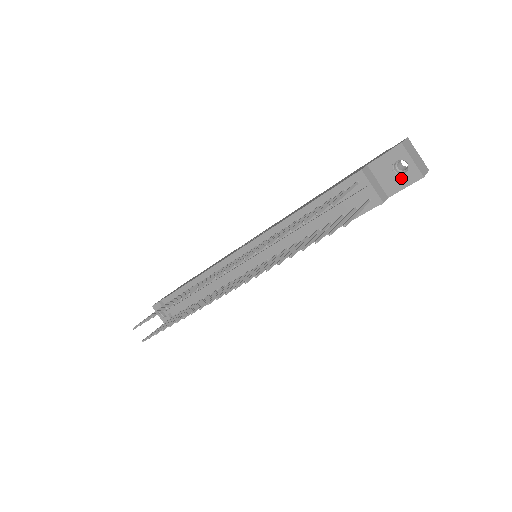
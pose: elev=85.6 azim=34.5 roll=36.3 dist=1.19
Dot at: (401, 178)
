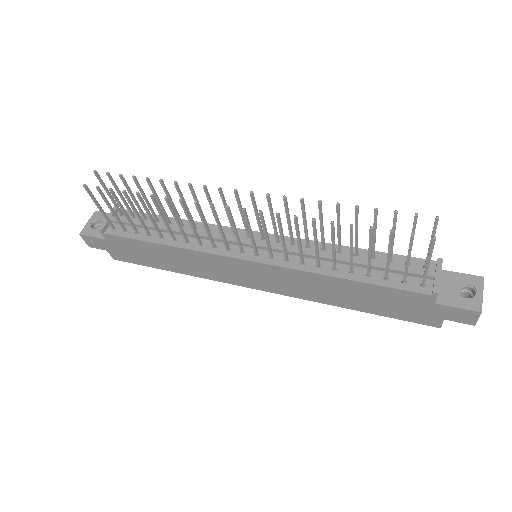
Dot at: (461, 298)
